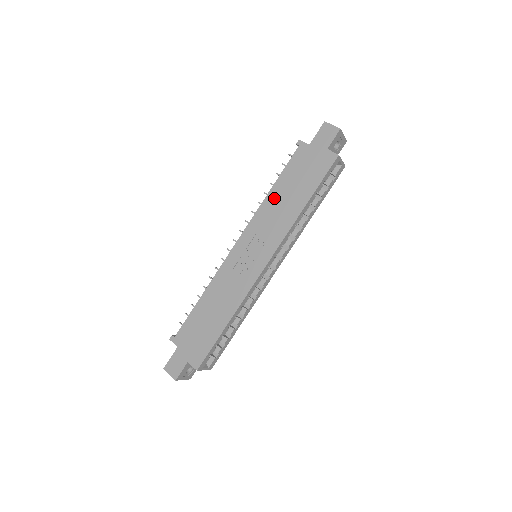
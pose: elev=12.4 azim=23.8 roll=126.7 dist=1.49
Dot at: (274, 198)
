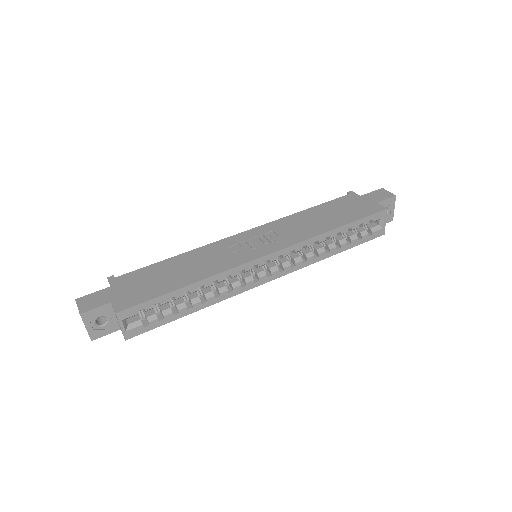
Dot at: (305, 215)
